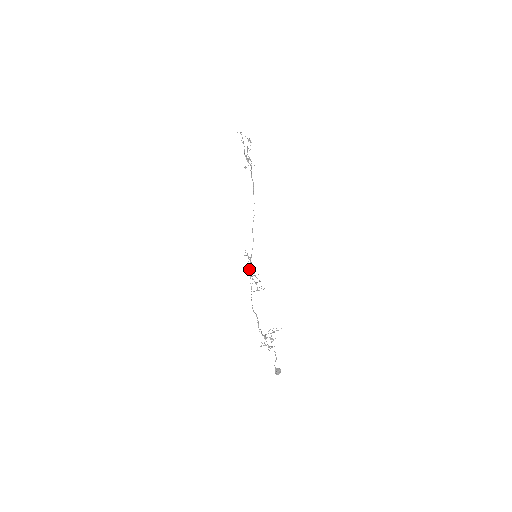
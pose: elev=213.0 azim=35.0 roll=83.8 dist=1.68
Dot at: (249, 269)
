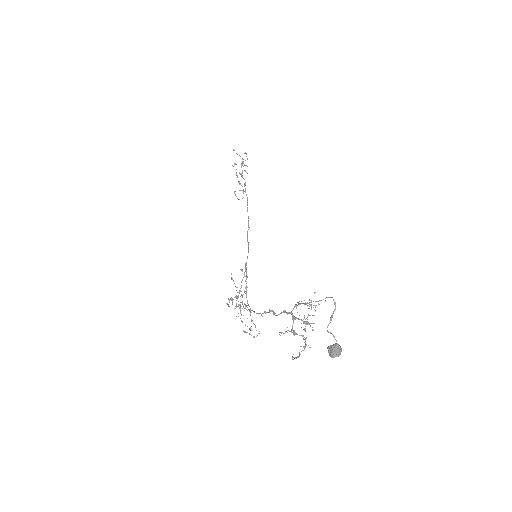
Dot at: (234, 308)
